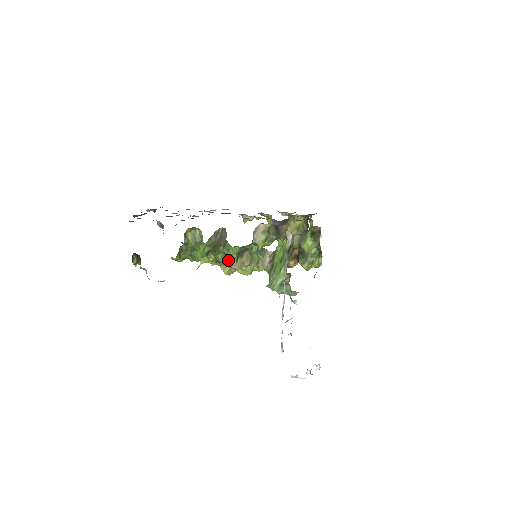
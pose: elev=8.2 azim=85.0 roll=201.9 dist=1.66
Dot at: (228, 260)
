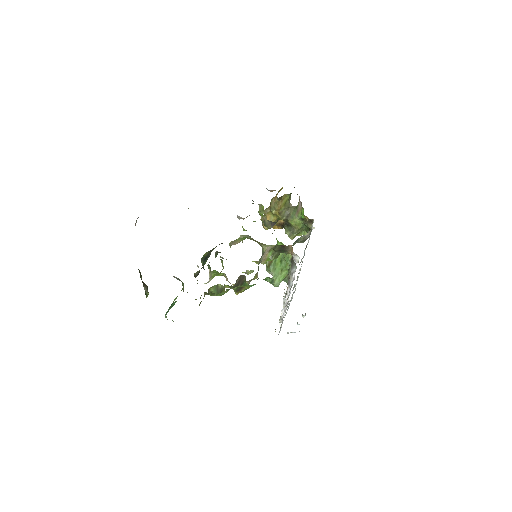
Dot at: (243, 289)
